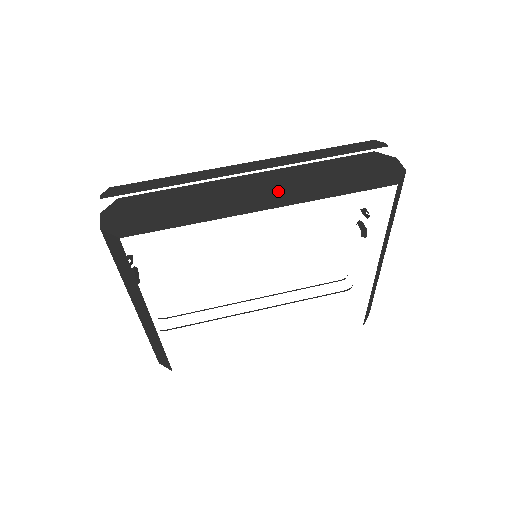
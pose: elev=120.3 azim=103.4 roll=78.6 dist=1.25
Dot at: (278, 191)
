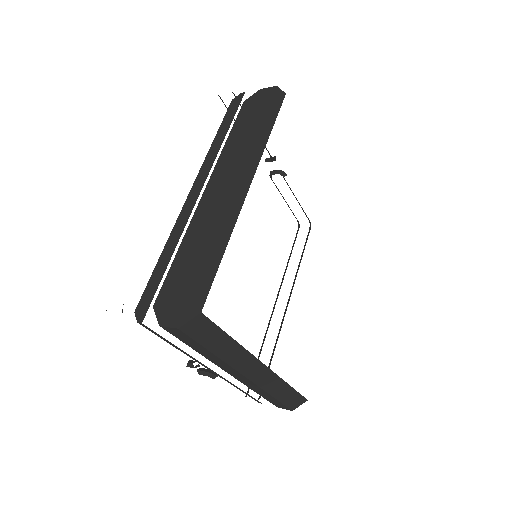
Dot at: (236, 174)
